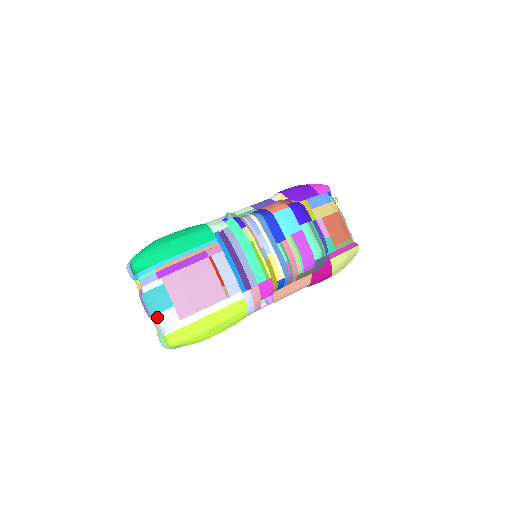
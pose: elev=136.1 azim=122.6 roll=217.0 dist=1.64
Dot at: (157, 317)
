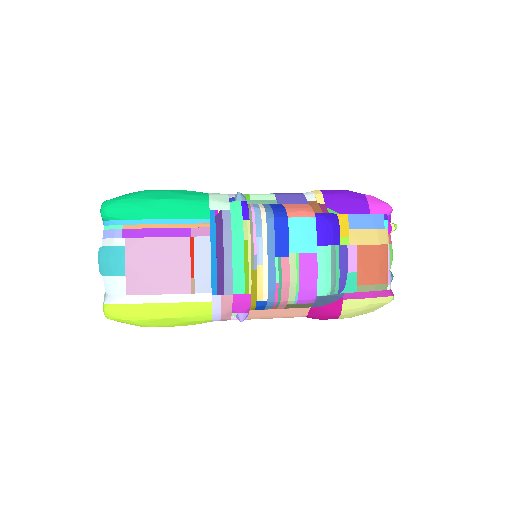
Dot at: (105, 279)
